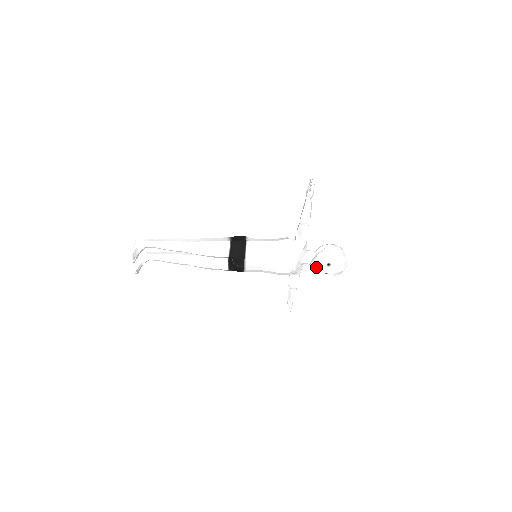
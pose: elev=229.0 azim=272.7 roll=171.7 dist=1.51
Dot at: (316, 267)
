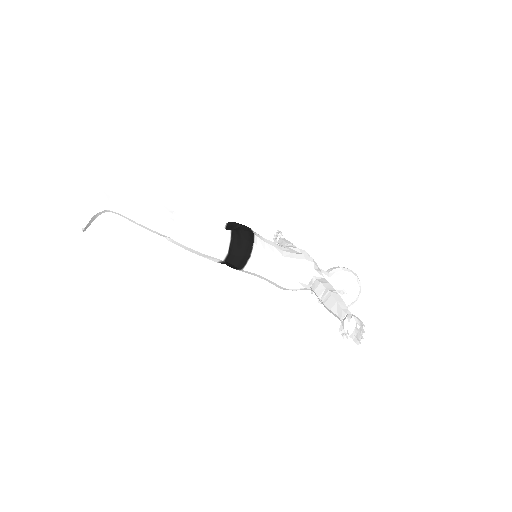
Dot at: (317, 298)
